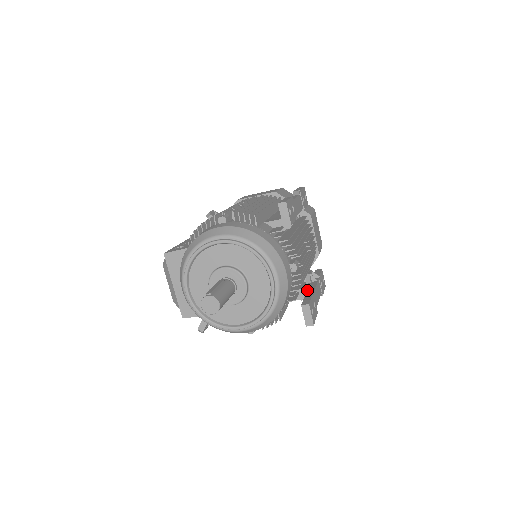
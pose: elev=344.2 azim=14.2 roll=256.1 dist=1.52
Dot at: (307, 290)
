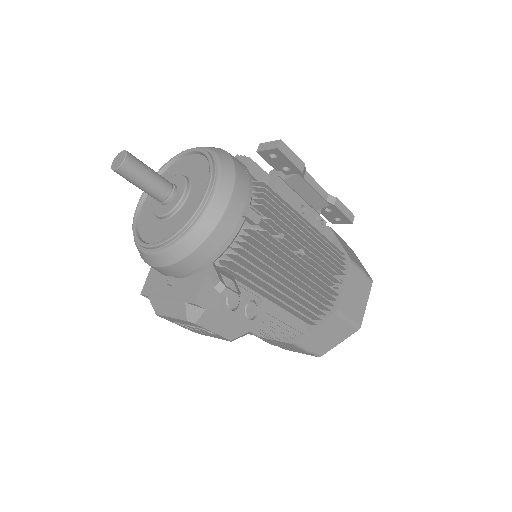
Dot at: occluded
